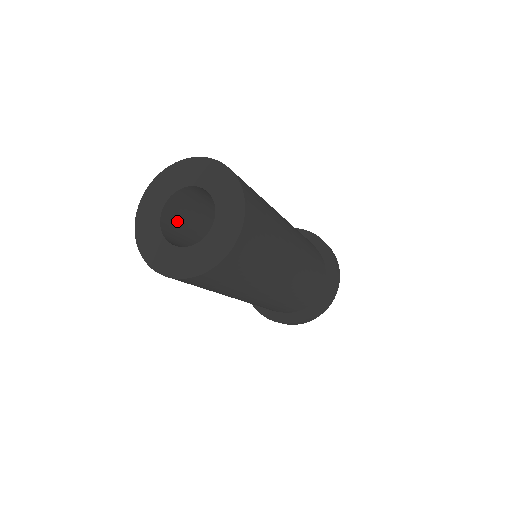
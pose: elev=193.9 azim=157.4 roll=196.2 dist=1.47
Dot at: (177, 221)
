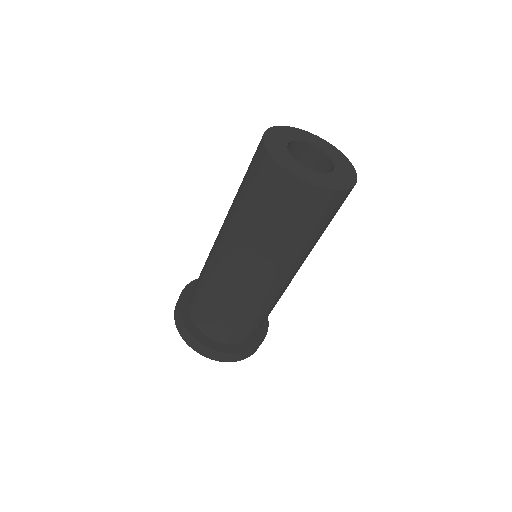
Dot at: occluded
